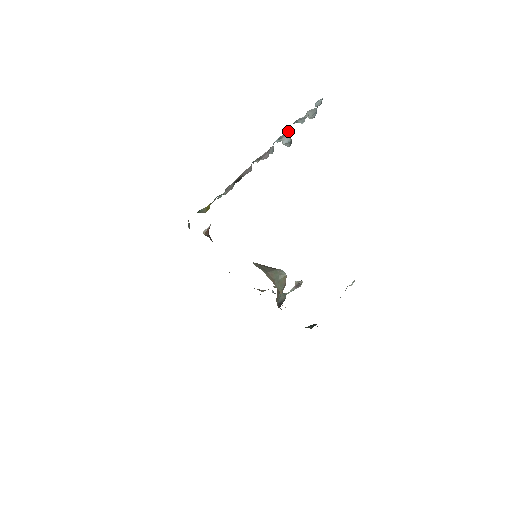
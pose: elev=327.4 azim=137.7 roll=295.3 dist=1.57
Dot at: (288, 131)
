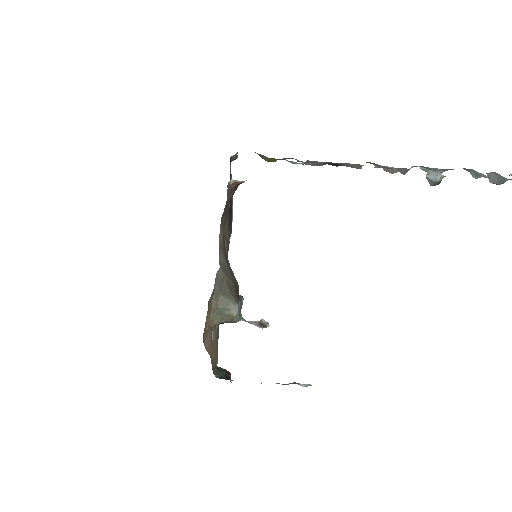
Dot at: (446, 170)
